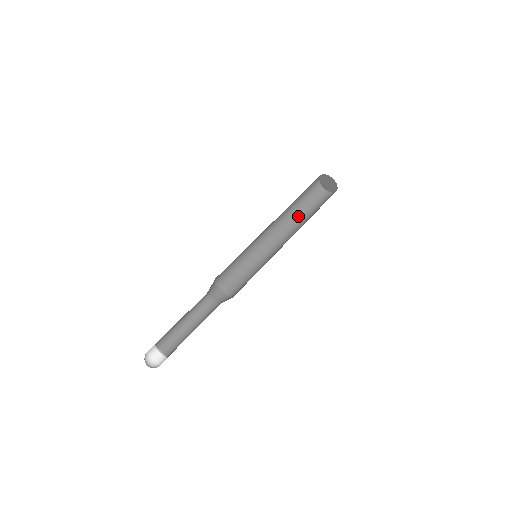
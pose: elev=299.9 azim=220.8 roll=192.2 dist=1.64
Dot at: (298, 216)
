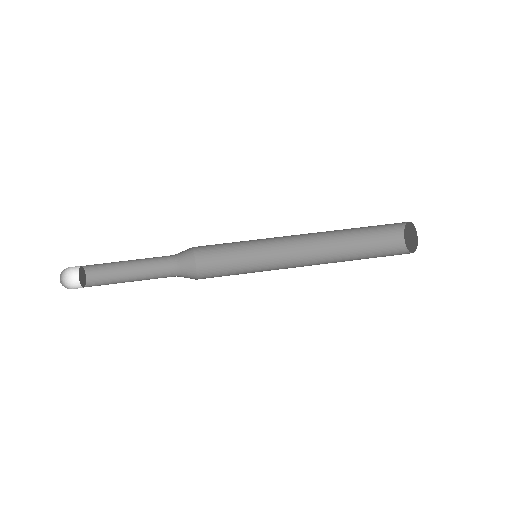
Dot at: (348, 256)
